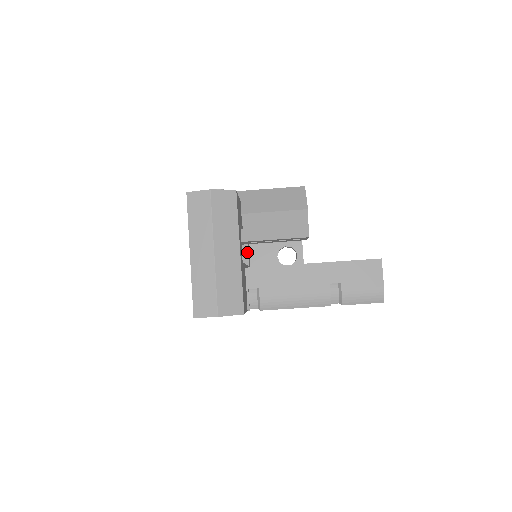
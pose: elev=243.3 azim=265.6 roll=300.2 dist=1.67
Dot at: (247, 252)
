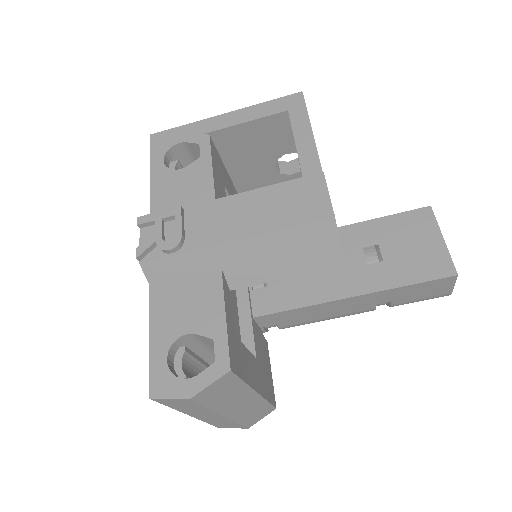
Dot at: occluded
